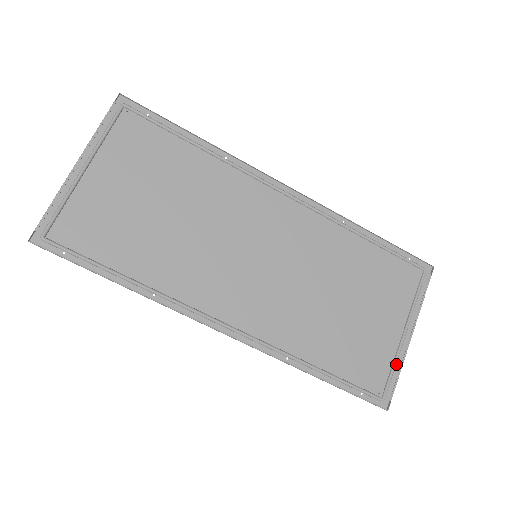
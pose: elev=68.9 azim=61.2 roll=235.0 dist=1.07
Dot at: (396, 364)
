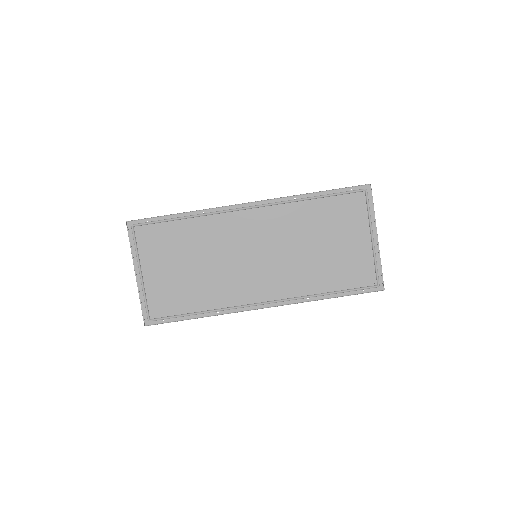
Dot at: (376, 261)
